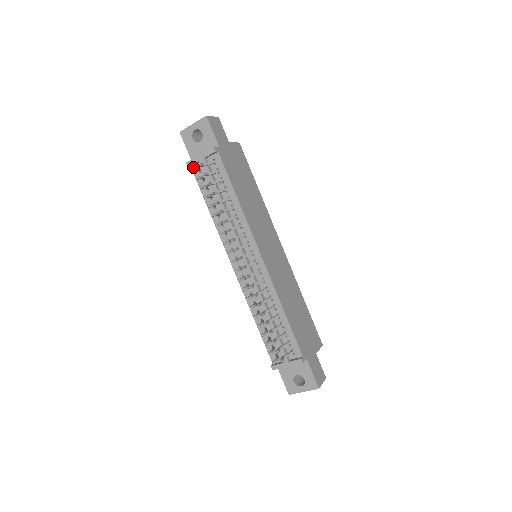
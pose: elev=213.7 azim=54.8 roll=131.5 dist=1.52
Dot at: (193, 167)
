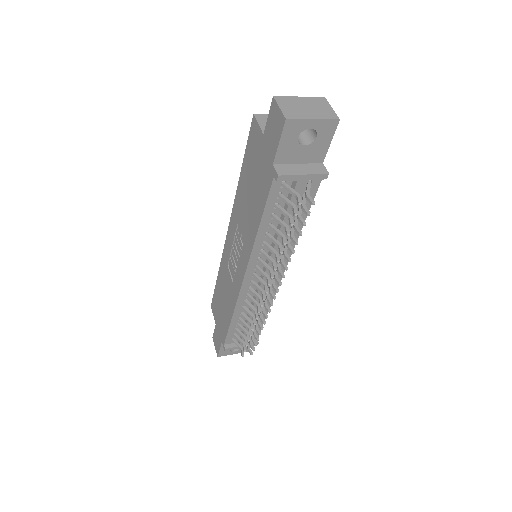
Dot at: occluded
